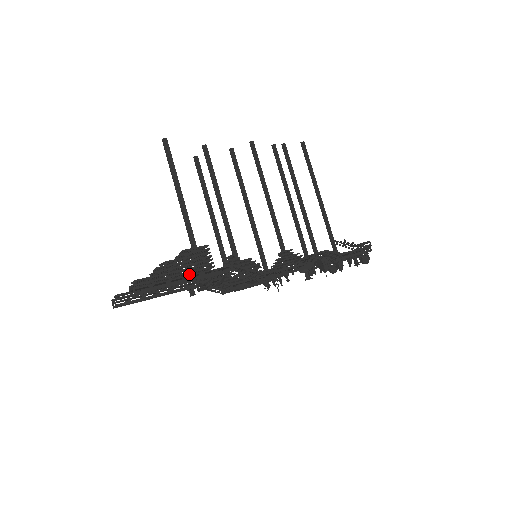
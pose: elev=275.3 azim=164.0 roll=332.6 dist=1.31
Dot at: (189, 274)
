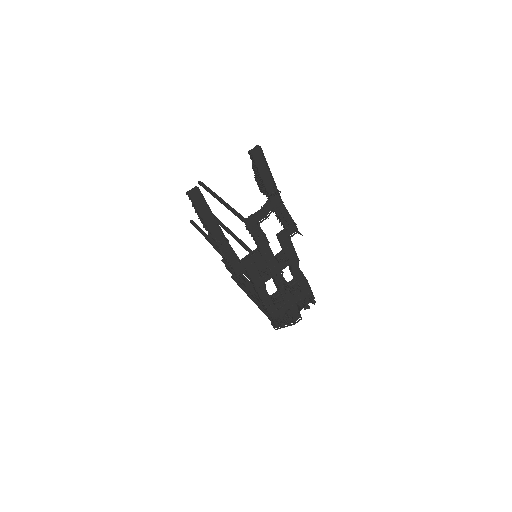
Dot at: (265, 183)
